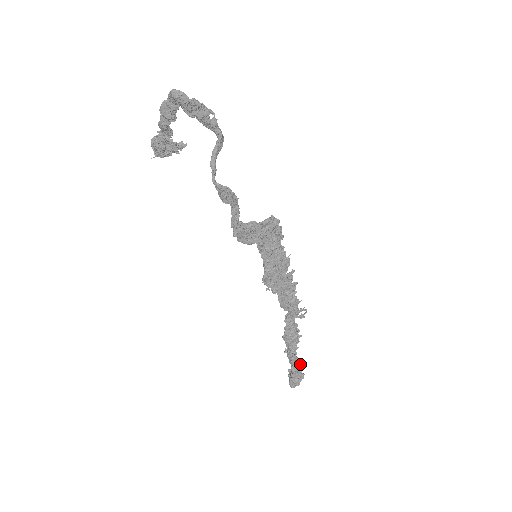
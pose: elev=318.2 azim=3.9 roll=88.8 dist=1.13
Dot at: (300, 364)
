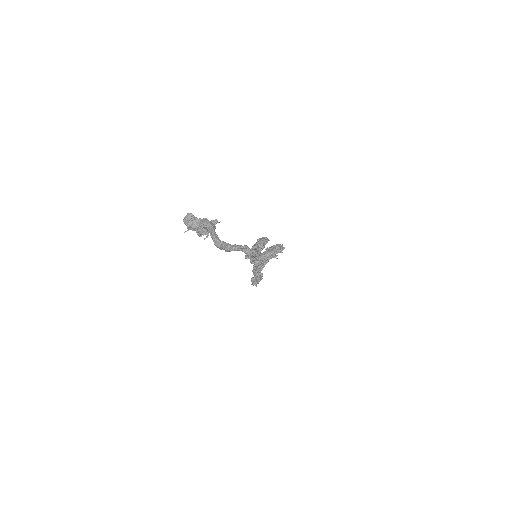
Dot at: (262, 275)
